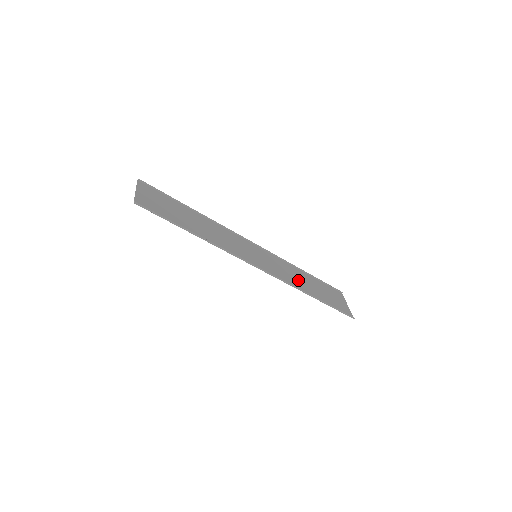
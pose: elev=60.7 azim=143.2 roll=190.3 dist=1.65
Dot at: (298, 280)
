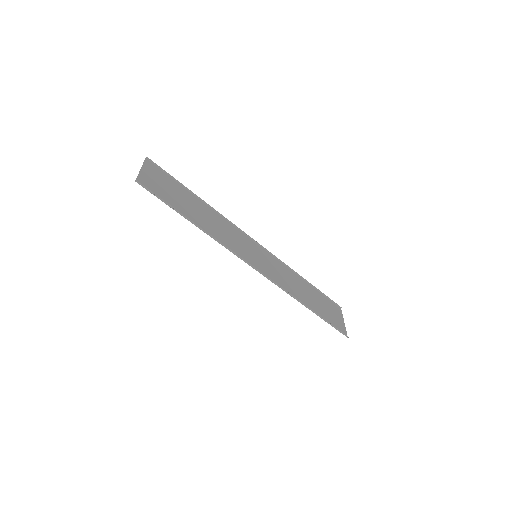
Dot at: (296, 288)
